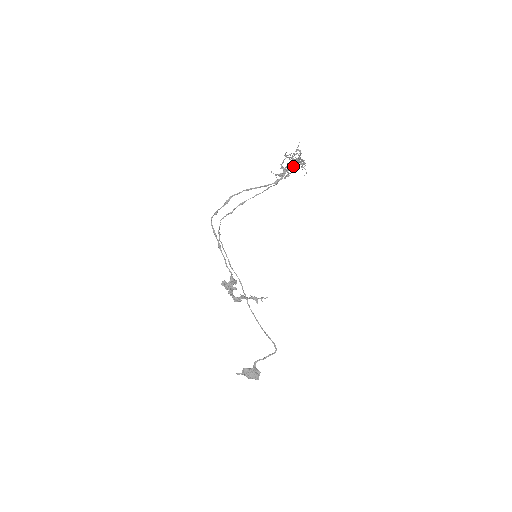
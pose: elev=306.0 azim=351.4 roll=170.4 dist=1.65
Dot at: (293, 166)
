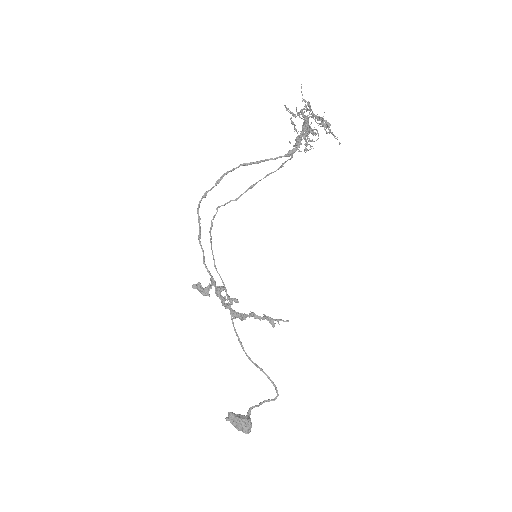
Dot at: (309, 128)
